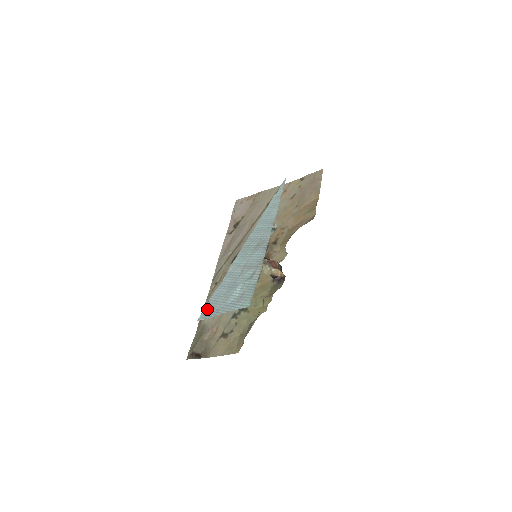
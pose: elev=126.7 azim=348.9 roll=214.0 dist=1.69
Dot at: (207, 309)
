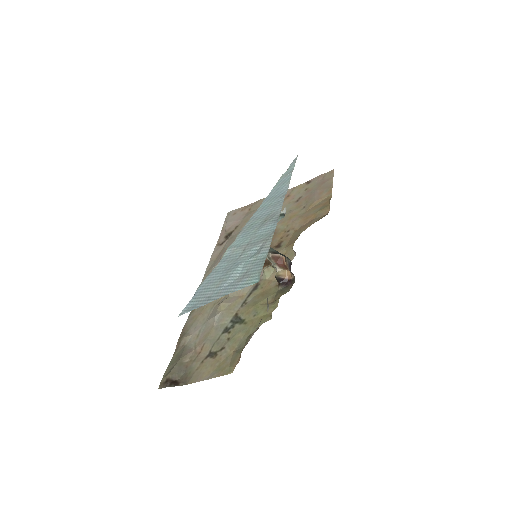
Dot at: (193, 300)
